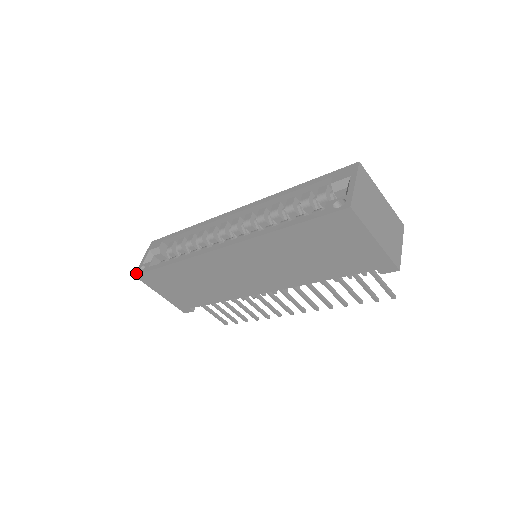
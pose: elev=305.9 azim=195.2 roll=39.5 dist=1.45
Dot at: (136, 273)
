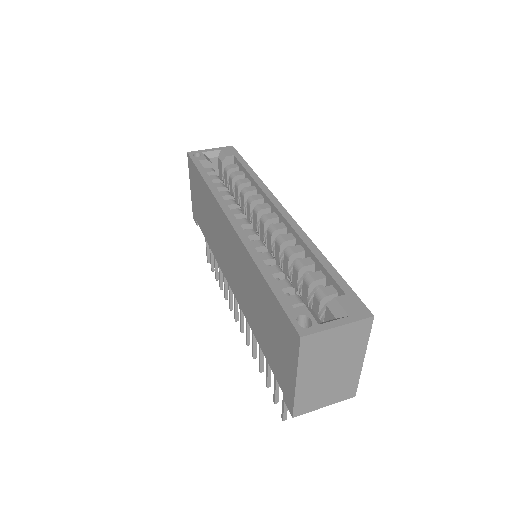
Dot at: (190, 152)
